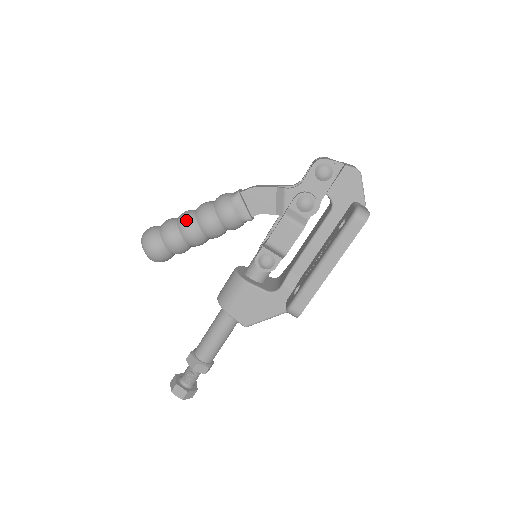
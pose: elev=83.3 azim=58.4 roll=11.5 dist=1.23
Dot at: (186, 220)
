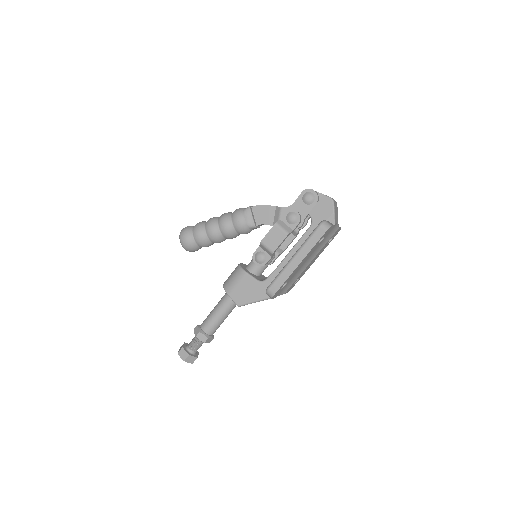
Dot at: (211, 221)
